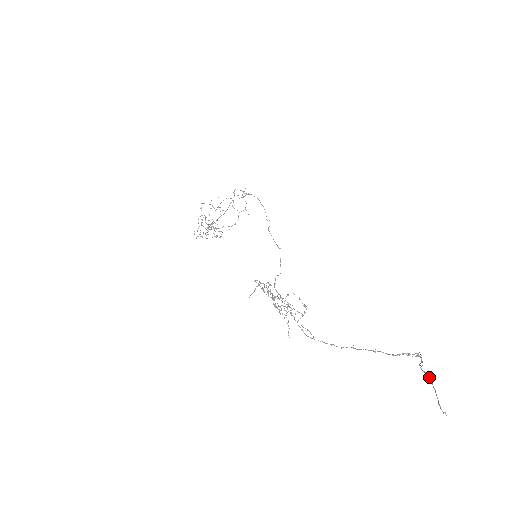
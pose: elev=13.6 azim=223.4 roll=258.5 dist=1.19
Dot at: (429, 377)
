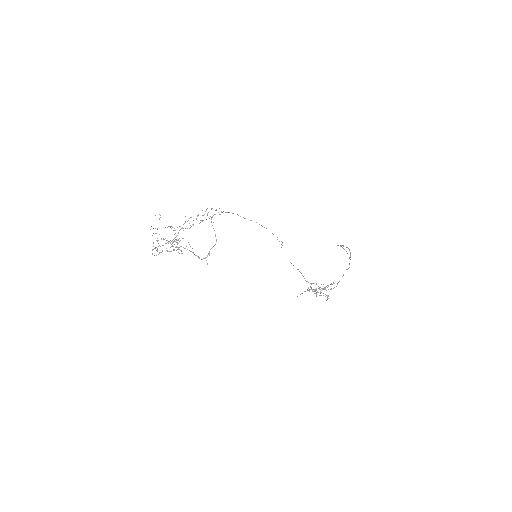
Dot at: (344, 249)
